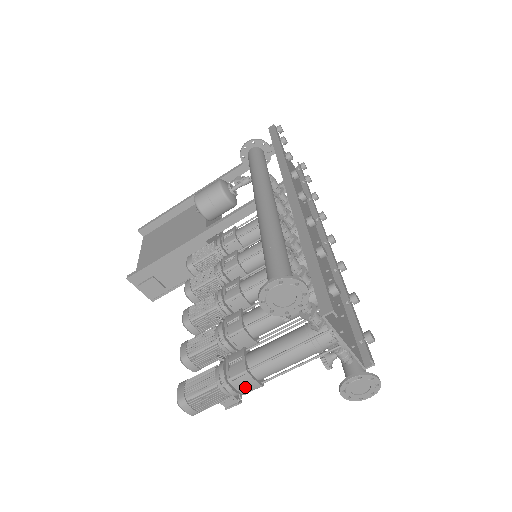
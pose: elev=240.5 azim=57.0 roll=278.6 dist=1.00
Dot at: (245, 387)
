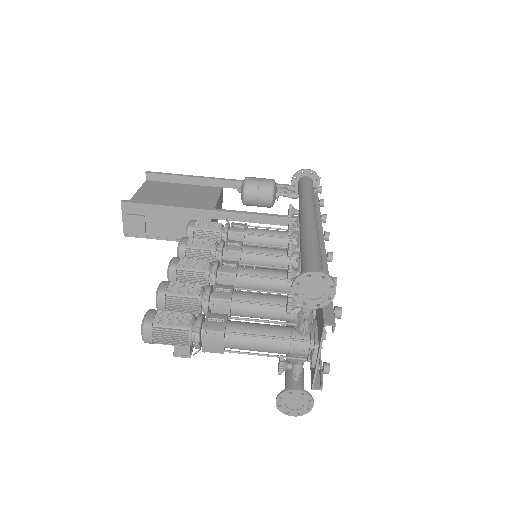
Dot at: (210, 345)
